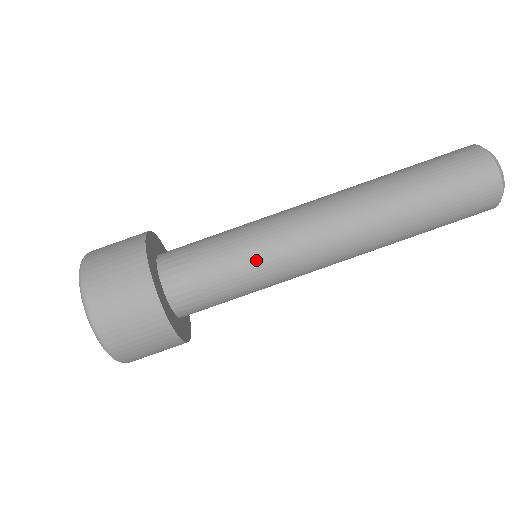
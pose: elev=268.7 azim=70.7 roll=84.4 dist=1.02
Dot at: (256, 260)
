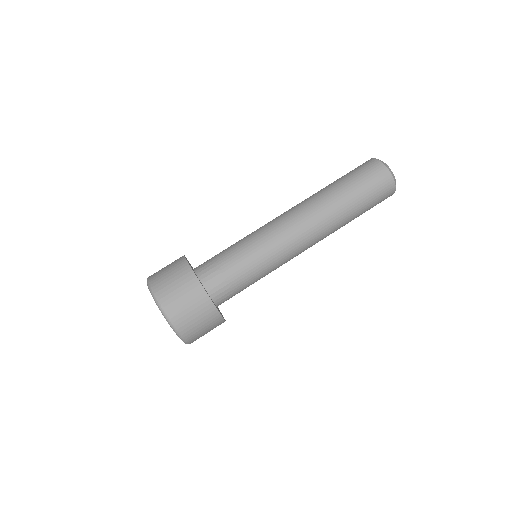
Dot at: (247, 240)
